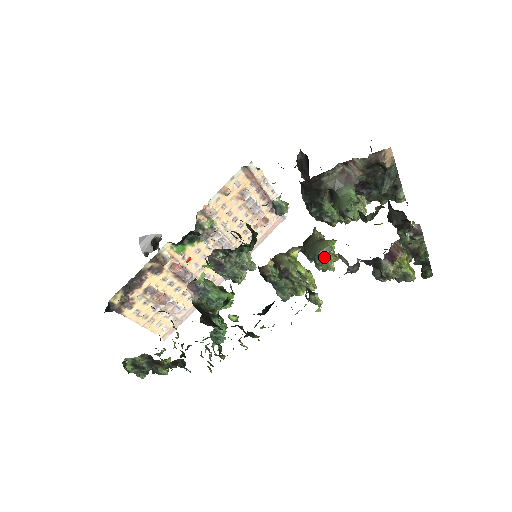
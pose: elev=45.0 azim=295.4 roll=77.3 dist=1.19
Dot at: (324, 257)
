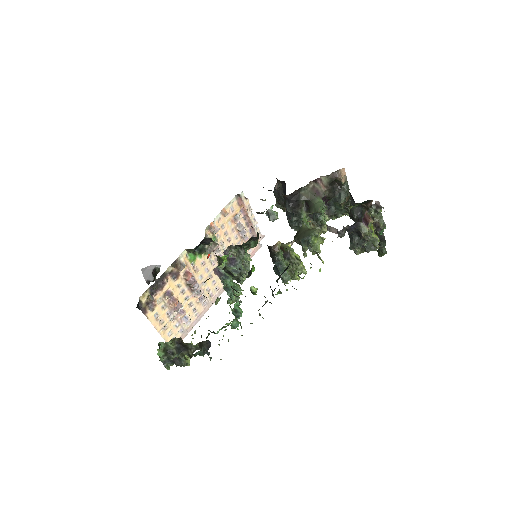
Dot at: (315, 238)
